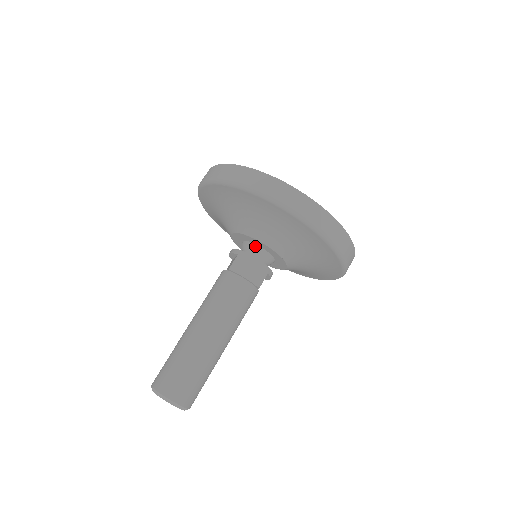
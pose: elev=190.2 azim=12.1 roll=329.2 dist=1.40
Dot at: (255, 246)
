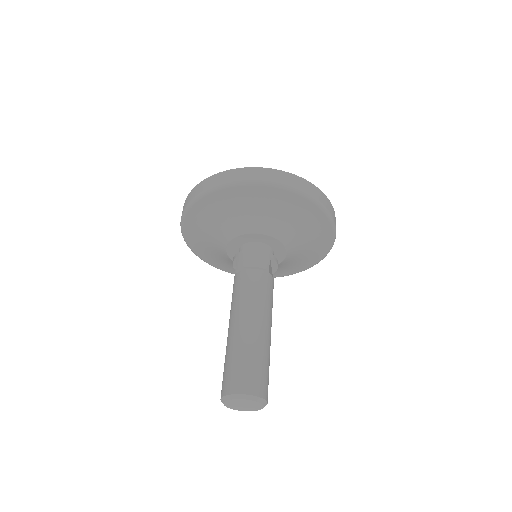
Dot at: (247, 244)
